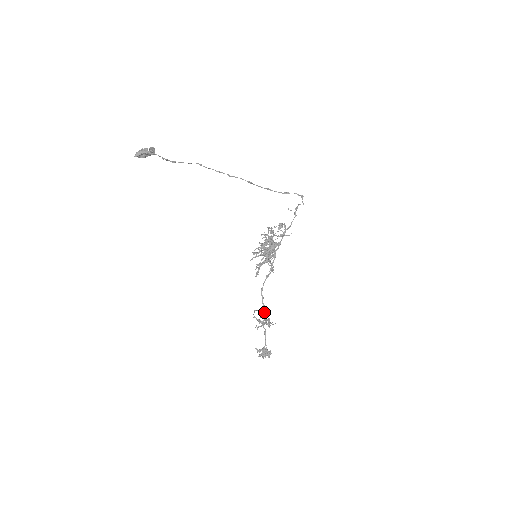
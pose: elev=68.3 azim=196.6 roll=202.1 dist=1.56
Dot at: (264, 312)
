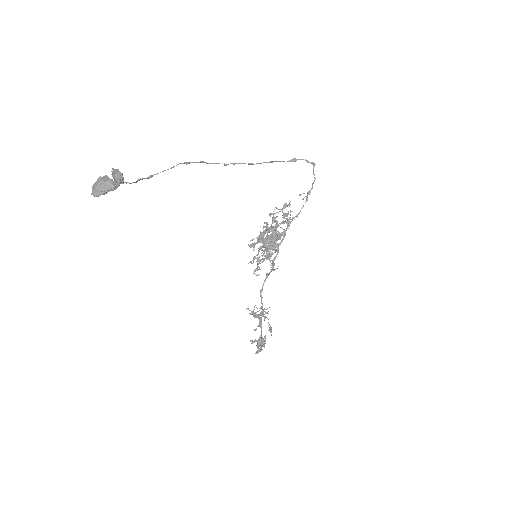
Dot at: (262, 309)
